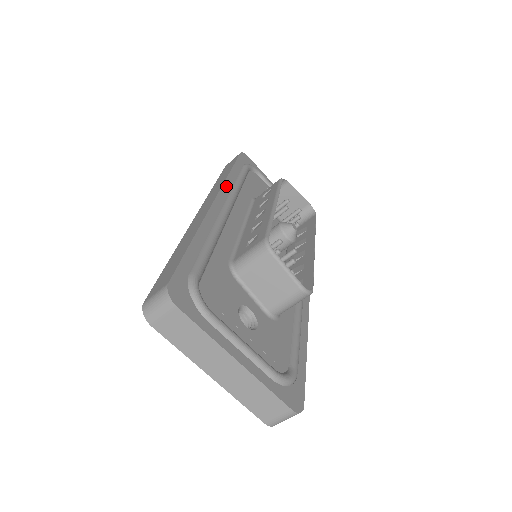
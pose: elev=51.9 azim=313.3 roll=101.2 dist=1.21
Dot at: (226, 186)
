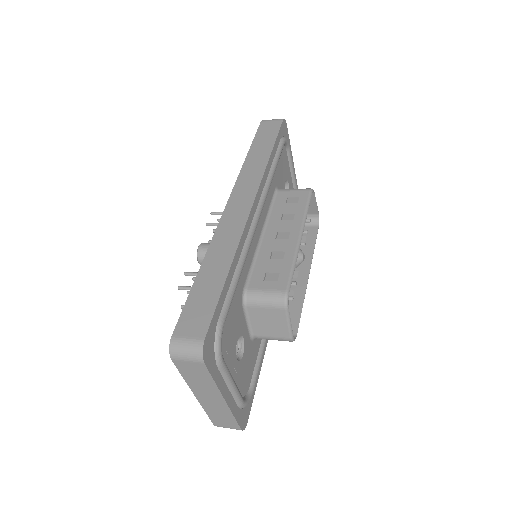
Dot at: (263, 181)
